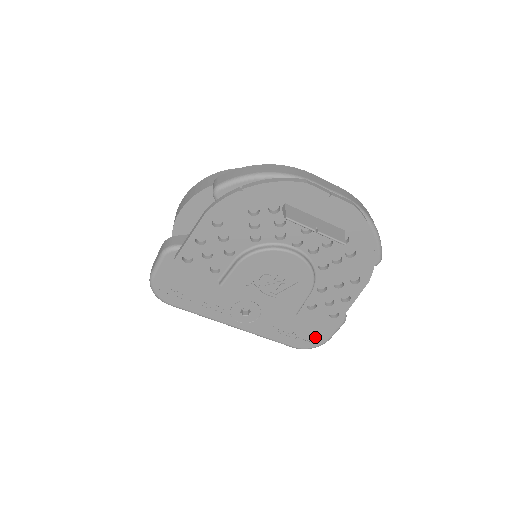
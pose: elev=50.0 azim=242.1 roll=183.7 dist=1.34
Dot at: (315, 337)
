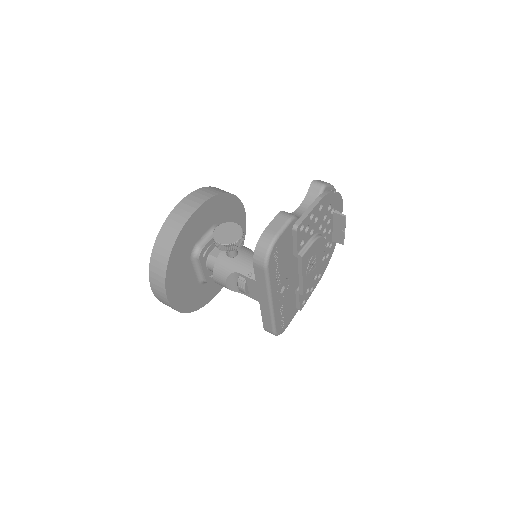
Dot at: (286, 323)
